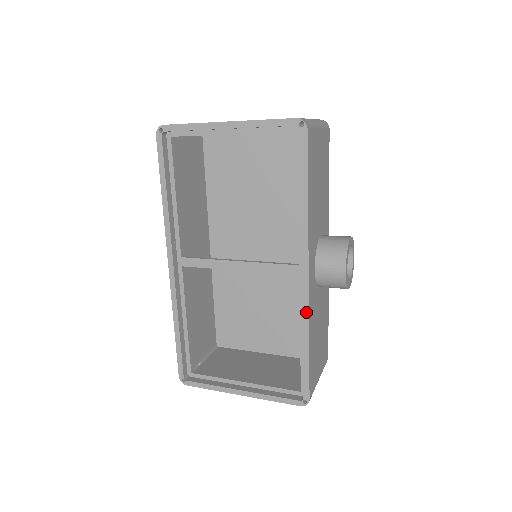
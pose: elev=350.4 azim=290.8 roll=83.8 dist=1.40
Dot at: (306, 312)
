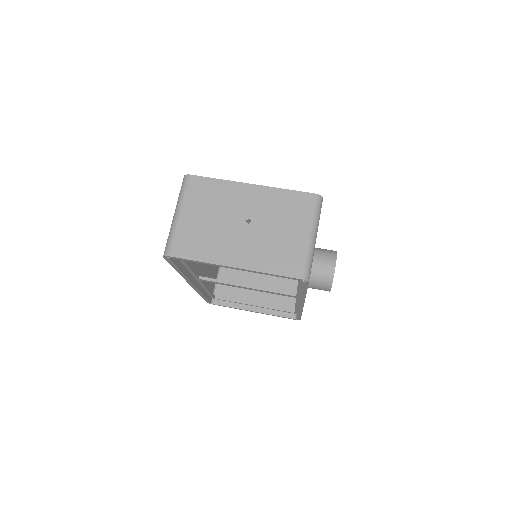
Dot at: (301, 310)
